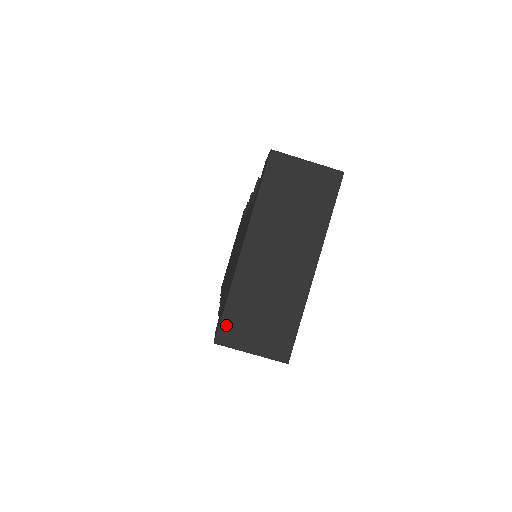
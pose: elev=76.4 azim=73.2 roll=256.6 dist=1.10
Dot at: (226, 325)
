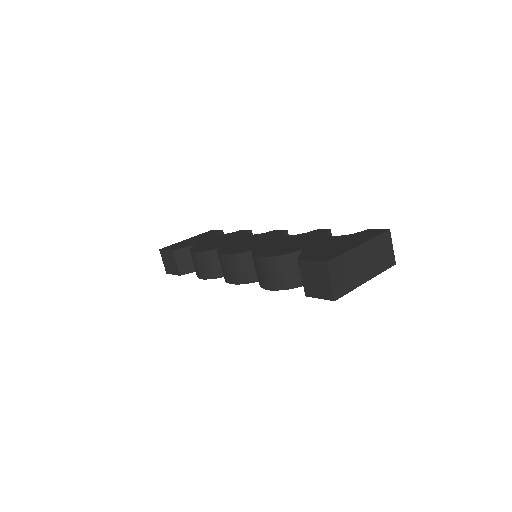
Dot at: (335, 262)
